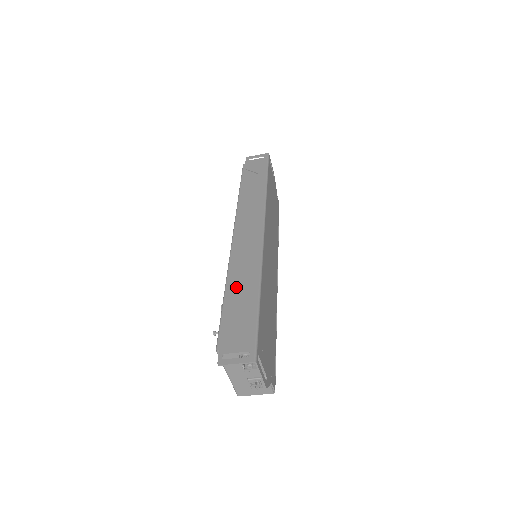
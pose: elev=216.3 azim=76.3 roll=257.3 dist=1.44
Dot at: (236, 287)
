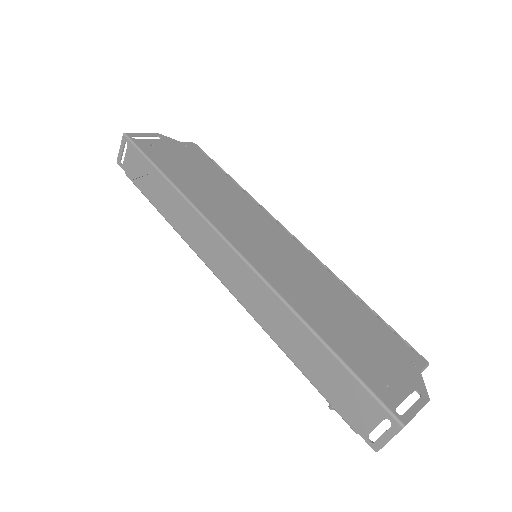
Dot at: (292, 346)
